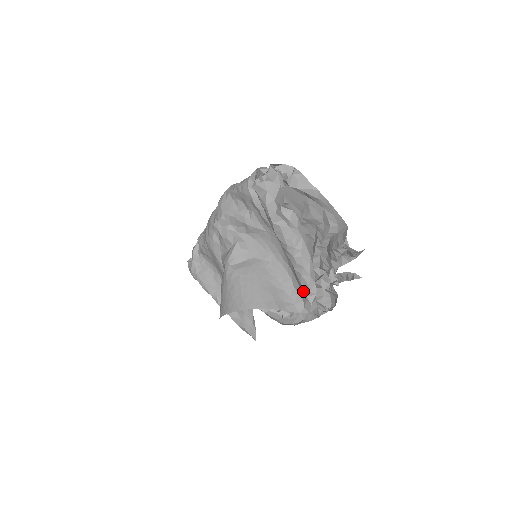
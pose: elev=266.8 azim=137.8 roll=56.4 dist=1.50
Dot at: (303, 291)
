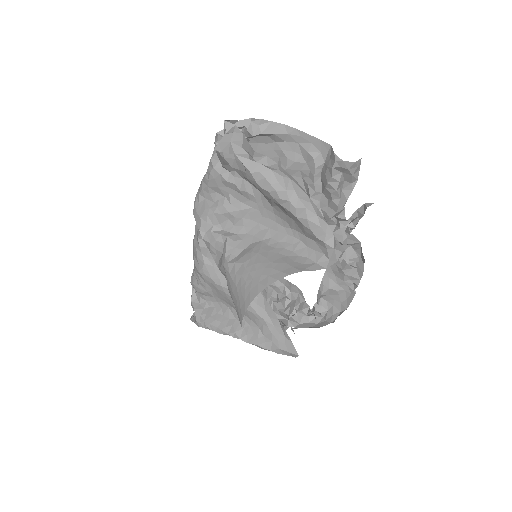
Dot at: (318, 239)
